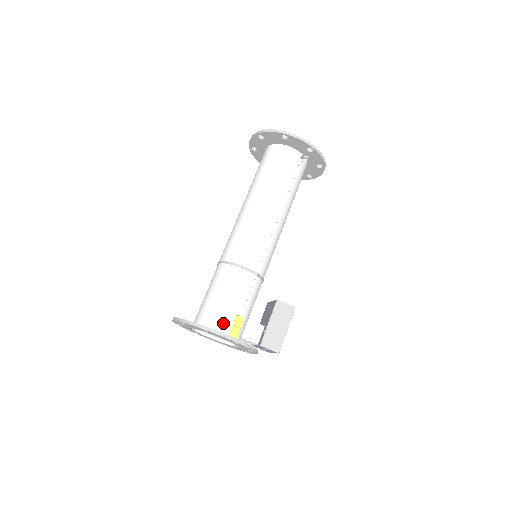
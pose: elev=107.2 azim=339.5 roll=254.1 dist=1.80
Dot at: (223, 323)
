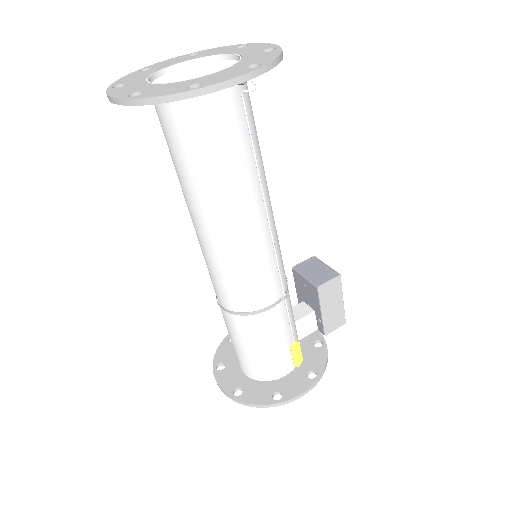
Dot at: (282, 367)
